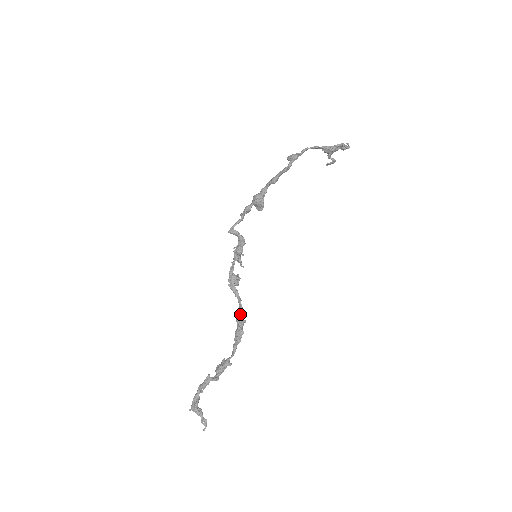
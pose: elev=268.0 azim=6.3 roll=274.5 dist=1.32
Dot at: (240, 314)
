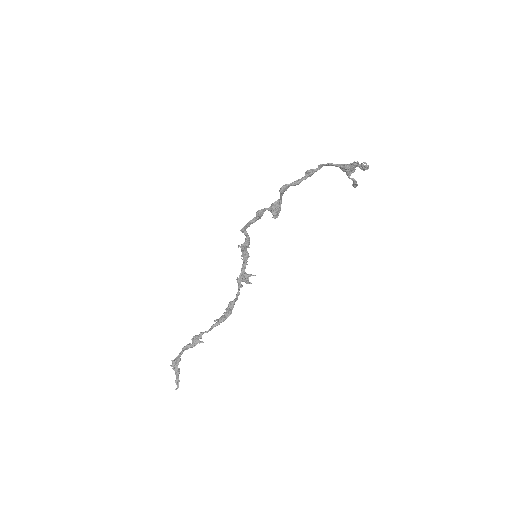
Dot at: (229, 302)
